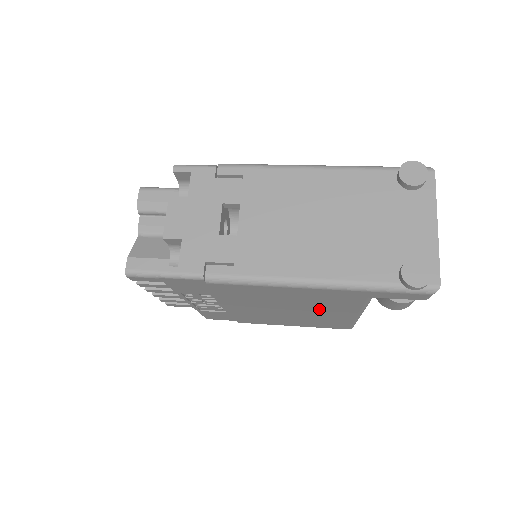
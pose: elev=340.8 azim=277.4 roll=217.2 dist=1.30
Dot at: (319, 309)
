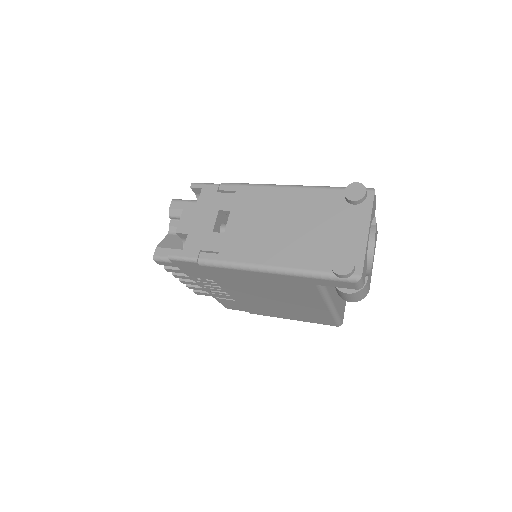
Dot at: (294, 298)
